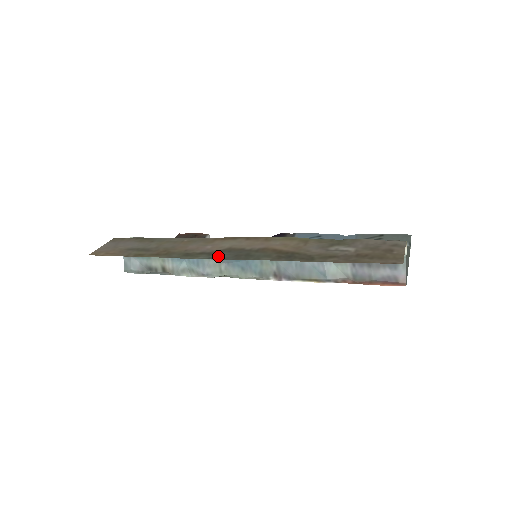
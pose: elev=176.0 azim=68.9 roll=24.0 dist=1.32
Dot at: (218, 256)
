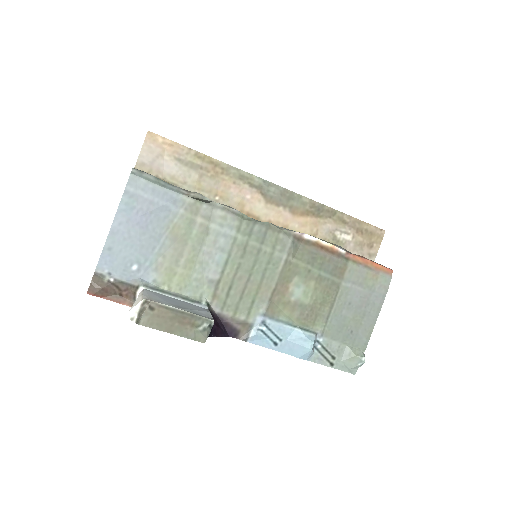
Dot at: (269, 187)
